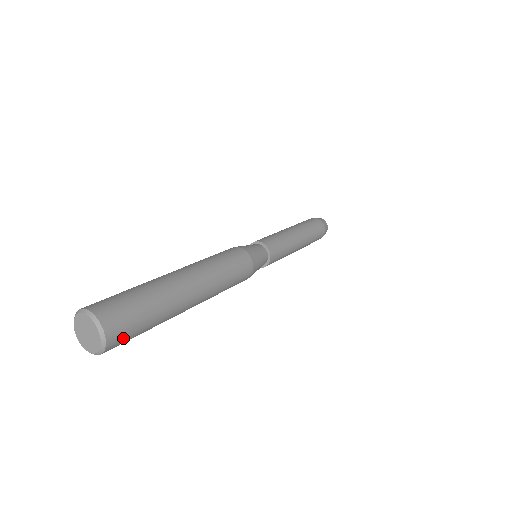
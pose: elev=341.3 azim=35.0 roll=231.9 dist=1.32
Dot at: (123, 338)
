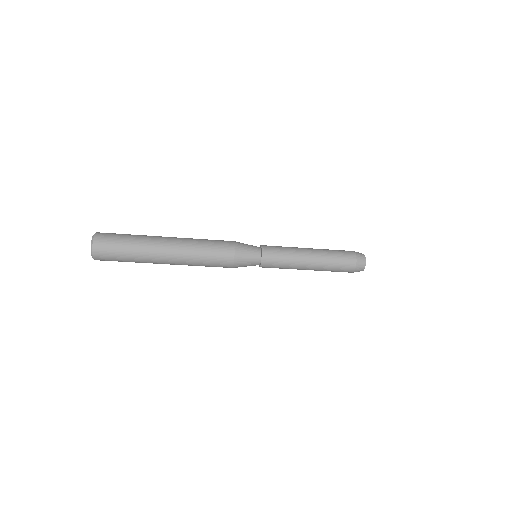
Dot at: (105, 249)
